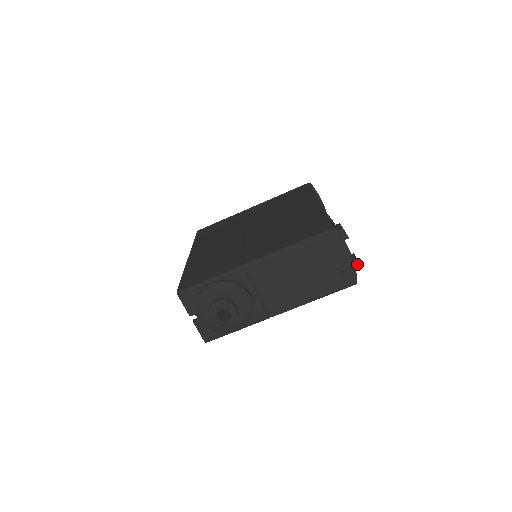
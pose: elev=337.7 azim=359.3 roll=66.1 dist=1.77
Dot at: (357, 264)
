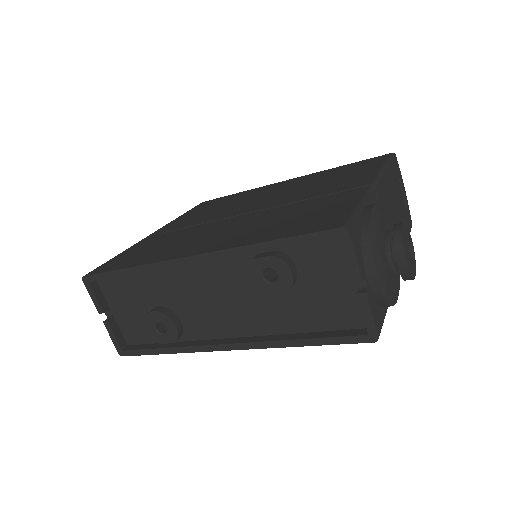
Dot at: occluded
